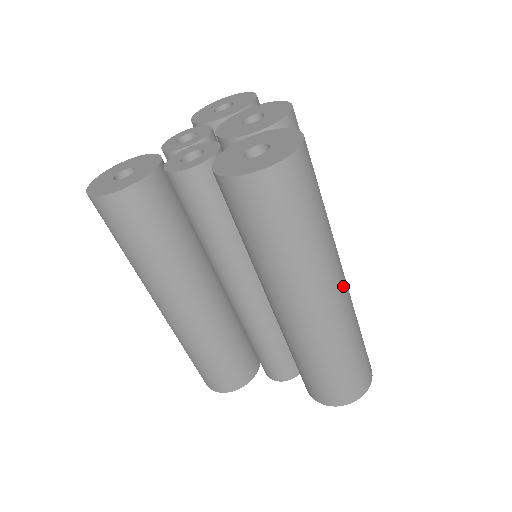
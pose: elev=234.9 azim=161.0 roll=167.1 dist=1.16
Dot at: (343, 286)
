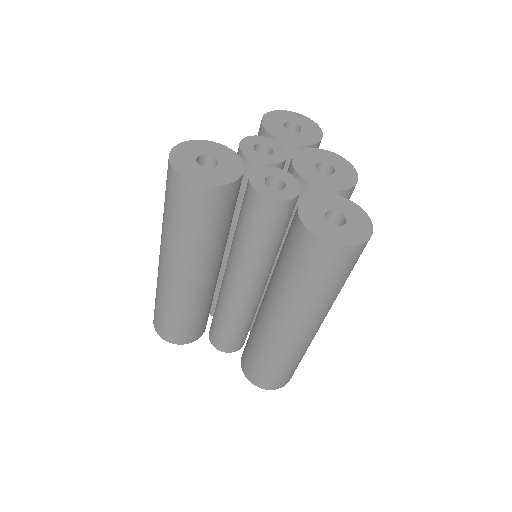
Dot at: occluded
